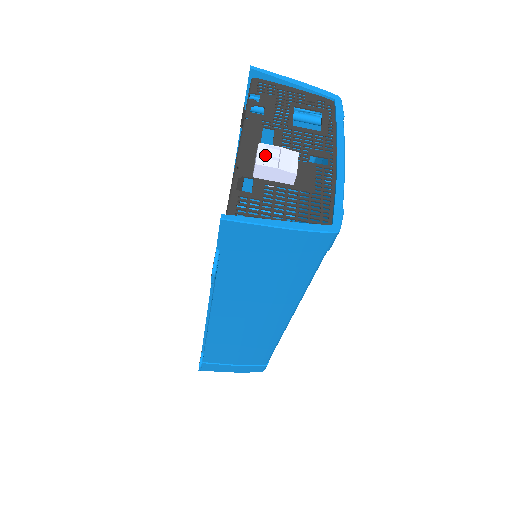
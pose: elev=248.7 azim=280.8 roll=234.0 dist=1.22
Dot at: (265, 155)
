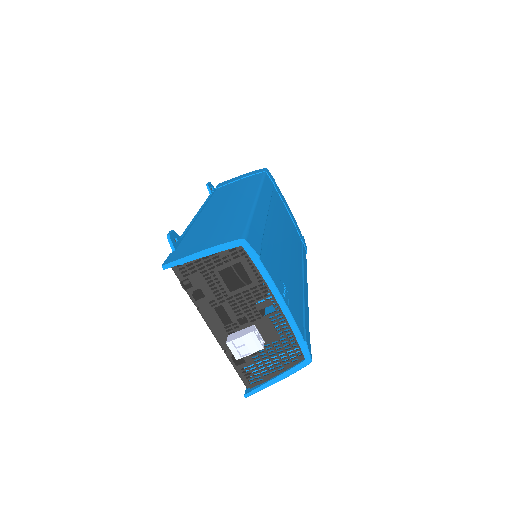
Dot at: (237, 350)
